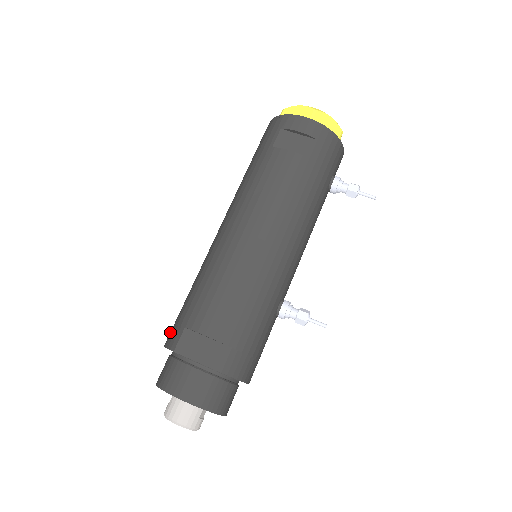
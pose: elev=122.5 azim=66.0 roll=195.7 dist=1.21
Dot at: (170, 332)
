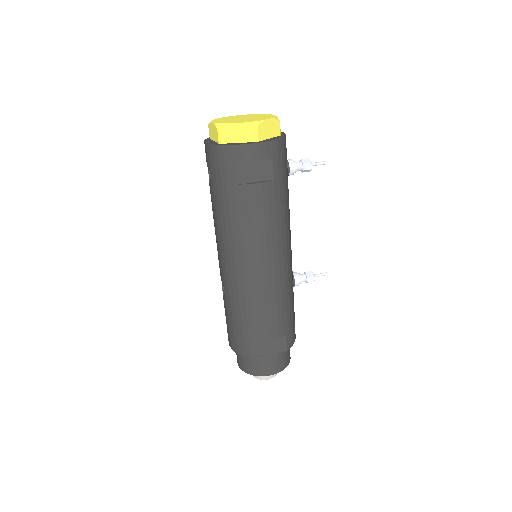
Dot at: (232, 342)
